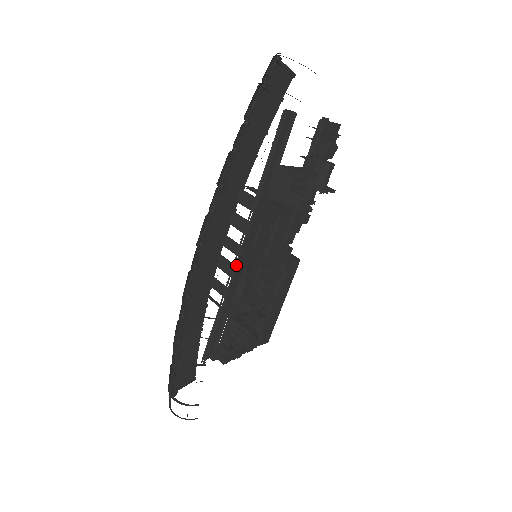
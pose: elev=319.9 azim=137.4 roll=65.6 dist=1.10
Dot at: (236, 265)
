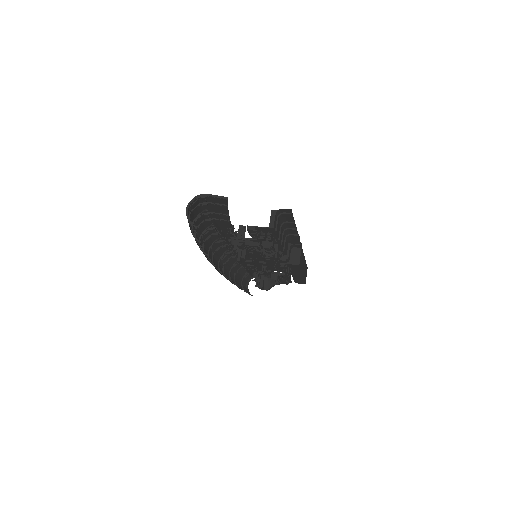
Dot at: occluded
